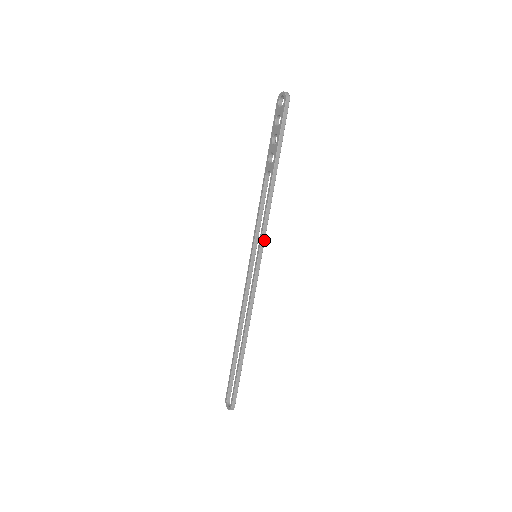
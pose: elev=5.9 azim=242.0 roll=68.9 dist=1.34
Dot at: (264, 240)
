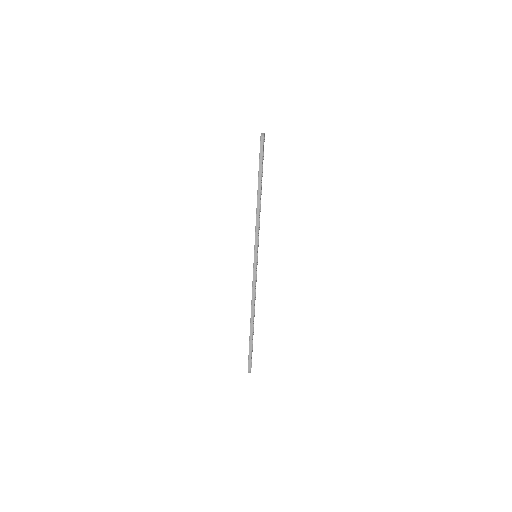
Dot at: (257, 244)
